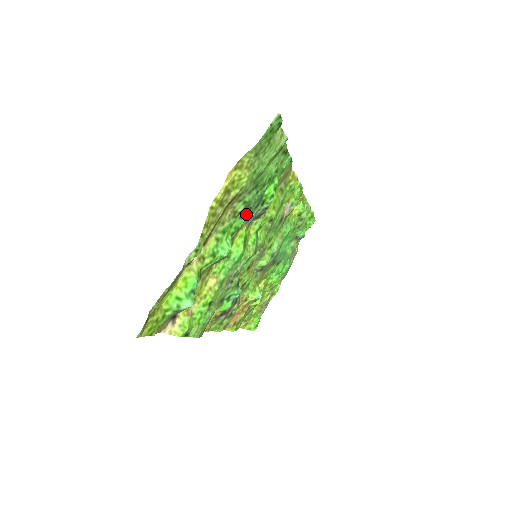
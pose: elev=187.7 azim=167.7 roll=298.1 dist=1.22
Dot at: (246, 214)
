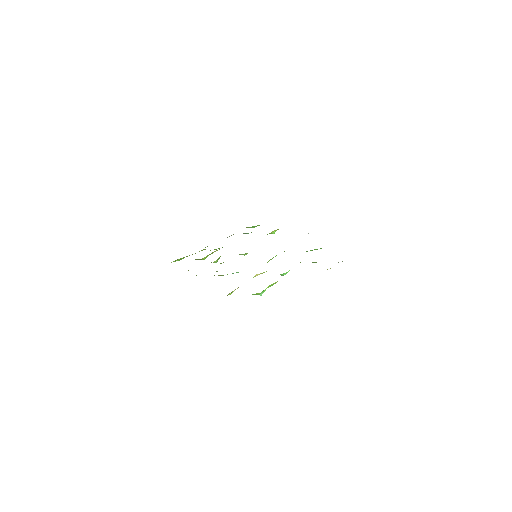
Dot at: occluded
